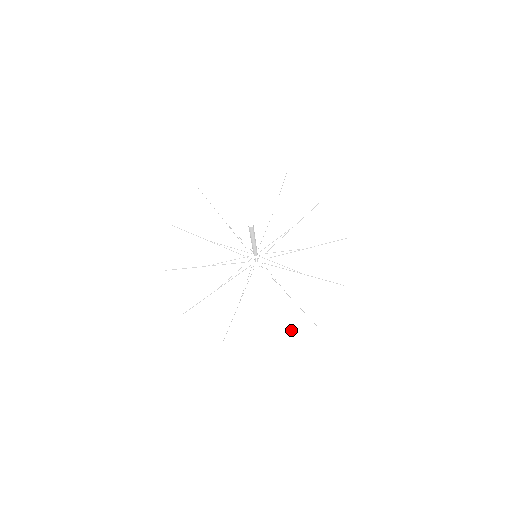
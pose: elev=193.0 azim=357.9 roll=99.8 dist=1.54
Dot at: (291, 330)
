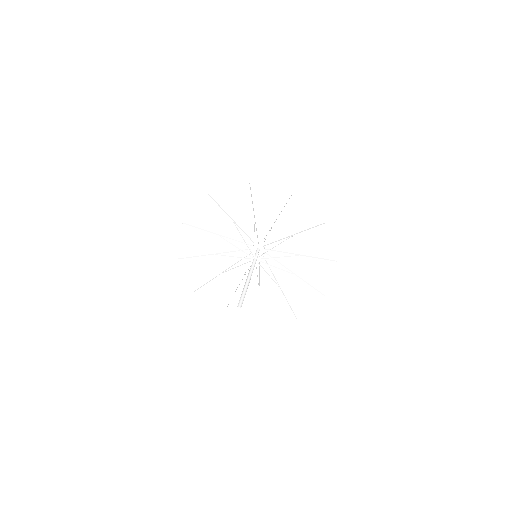
Dot at: (325, 277)
